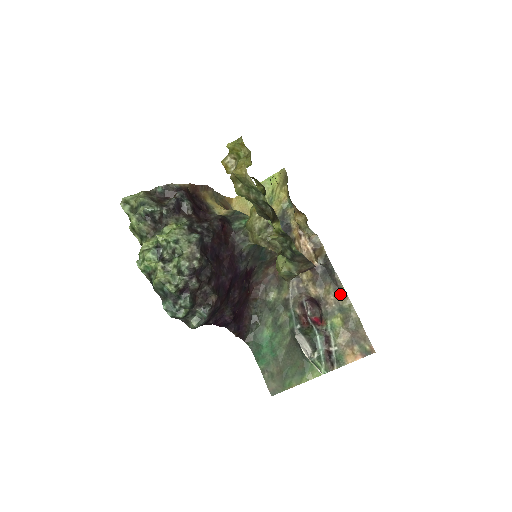
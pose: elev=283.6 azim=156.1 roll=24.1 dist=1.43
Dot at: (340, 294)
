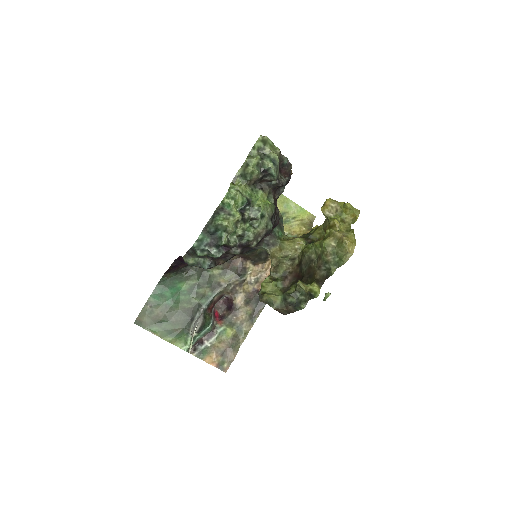
Dot at: (250, 321)
